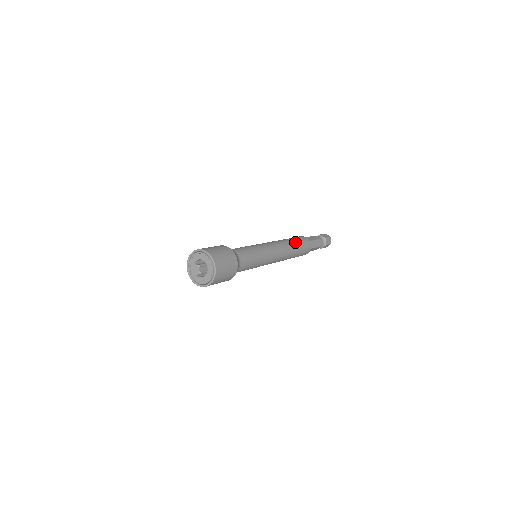
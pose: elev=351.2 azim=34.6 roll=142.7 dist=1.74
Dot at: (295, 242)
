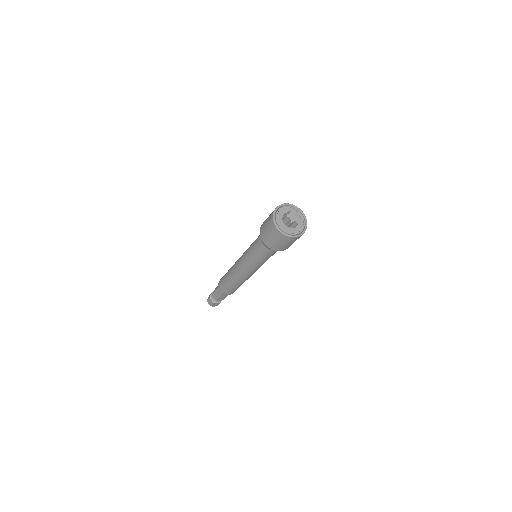
Dot at: occluded
